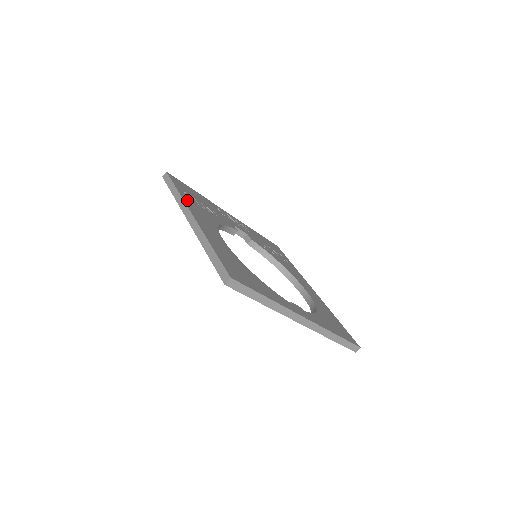
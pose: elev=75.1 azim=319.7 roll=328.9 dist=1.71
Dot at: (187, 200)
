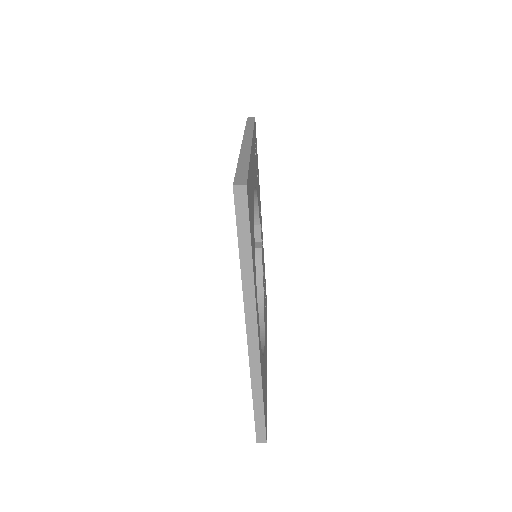
Dot at: occluded
